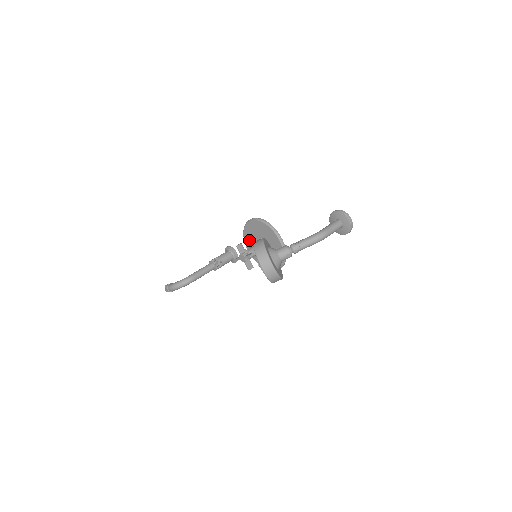
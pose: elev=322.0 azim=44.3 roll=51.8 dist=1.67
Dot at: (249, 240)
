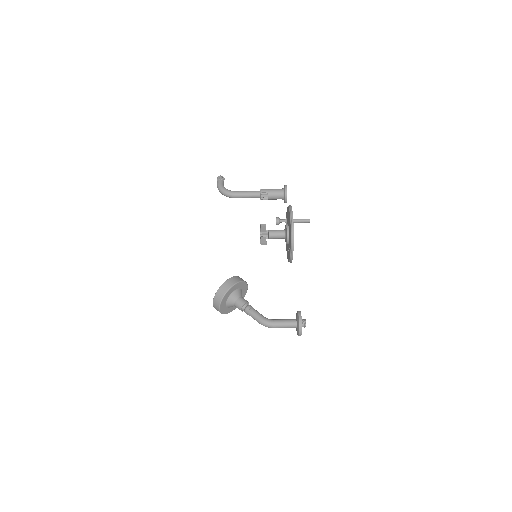
Dot at: (287, 216)
